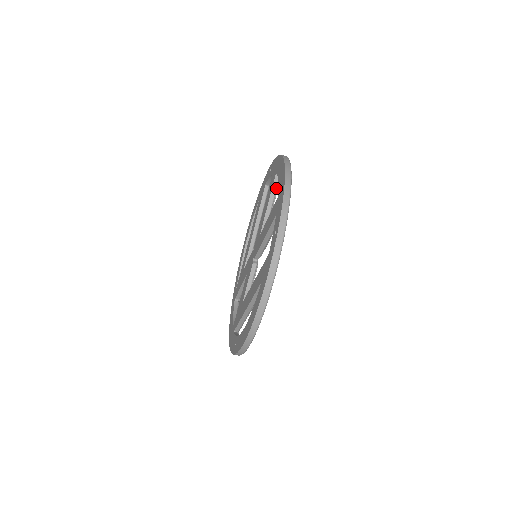
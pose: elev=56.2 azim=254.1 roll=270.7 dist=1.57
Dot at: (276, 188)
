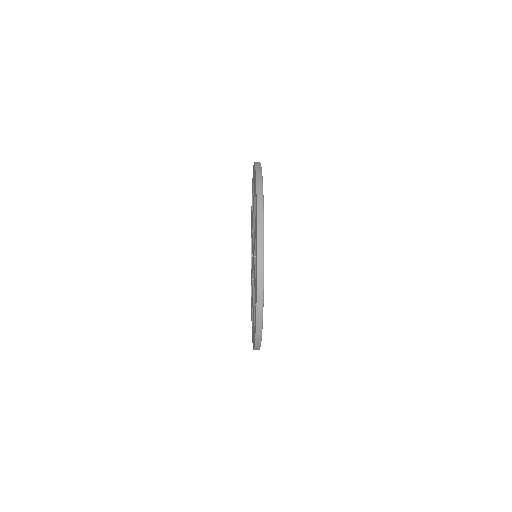
Dot at: occluded
